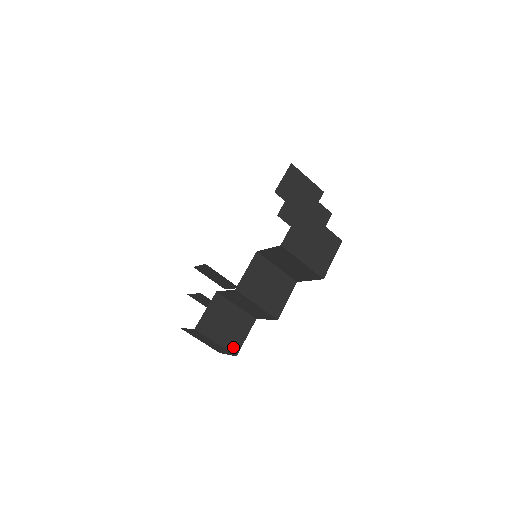
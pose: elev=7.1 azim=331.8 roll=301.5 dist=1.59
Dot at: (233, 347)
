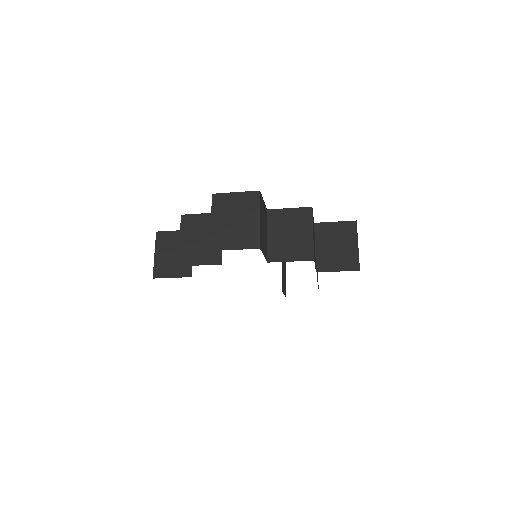
Dot at: (159, 271)
